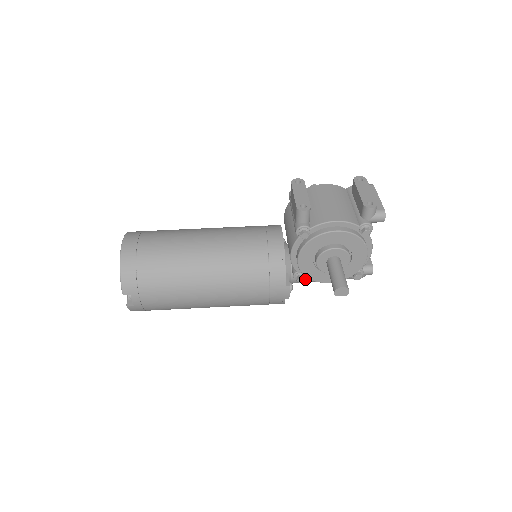
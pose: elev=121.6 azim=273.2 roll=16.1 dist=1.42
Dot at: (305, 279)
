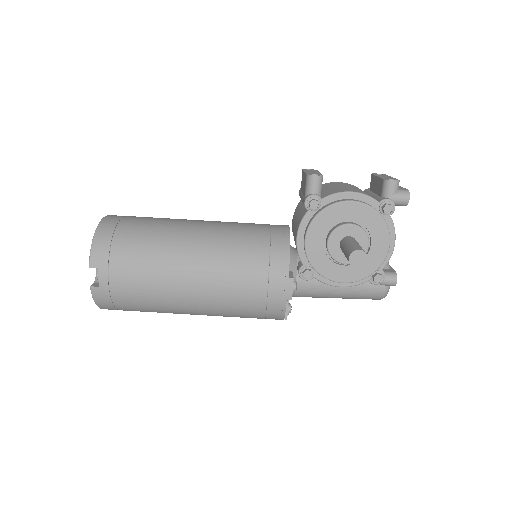
Dot at: (313, 286)
